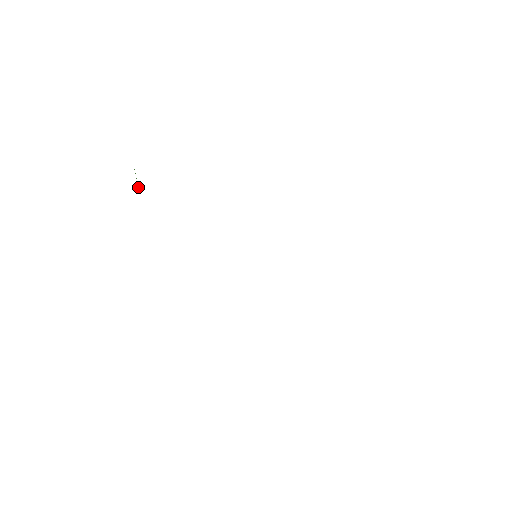
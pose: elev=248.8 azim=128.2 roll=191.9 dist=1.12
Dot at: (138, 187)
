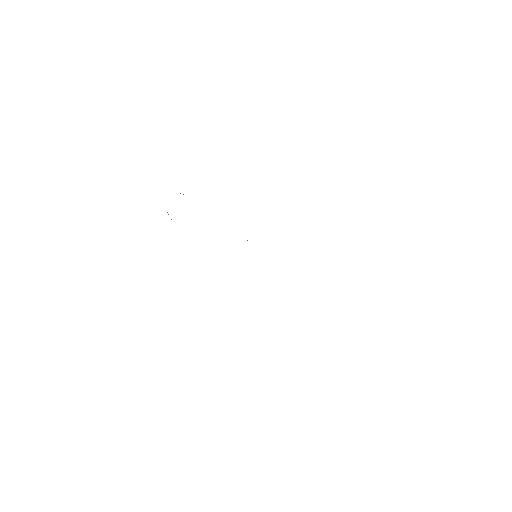
Dot at: occluded
